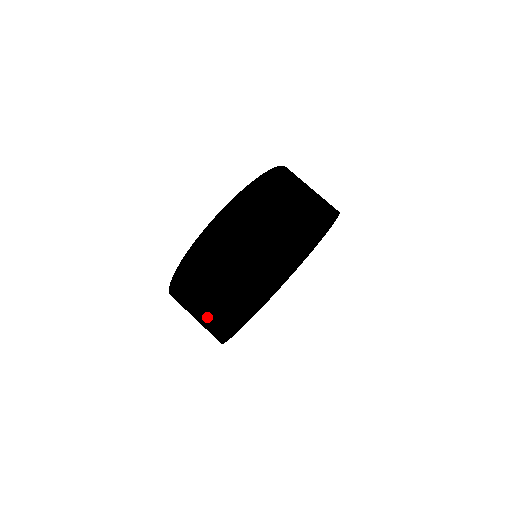
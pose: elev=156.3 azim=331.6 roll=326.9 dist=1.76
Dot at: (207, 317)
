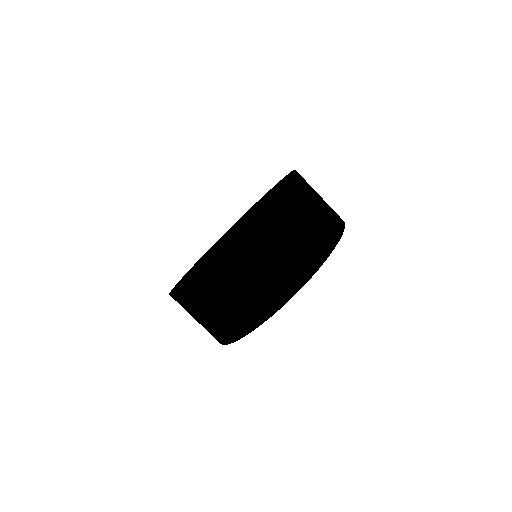
Dot at: (272, 278)
